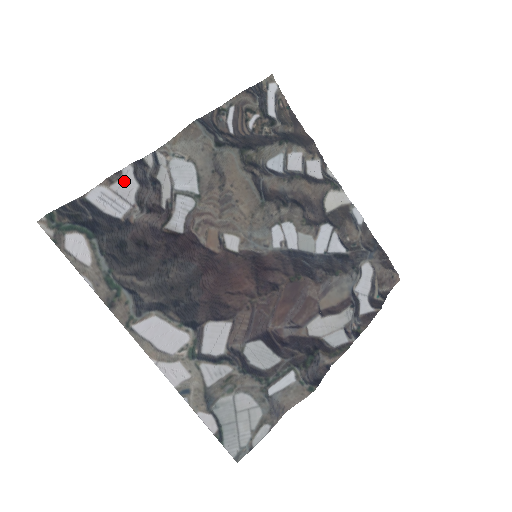
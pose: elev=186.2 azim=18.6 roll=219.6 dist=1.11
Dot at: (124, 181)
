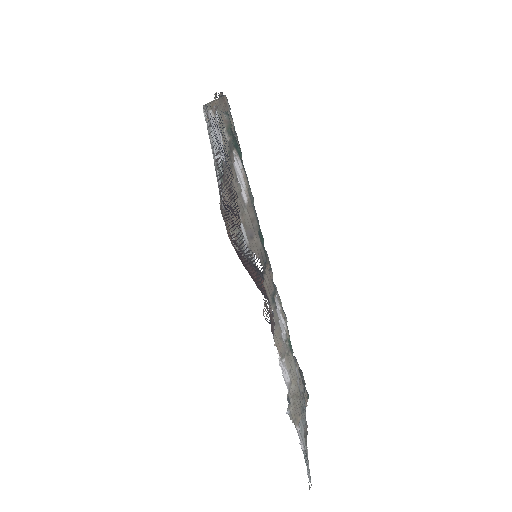
Dot at: occluded
